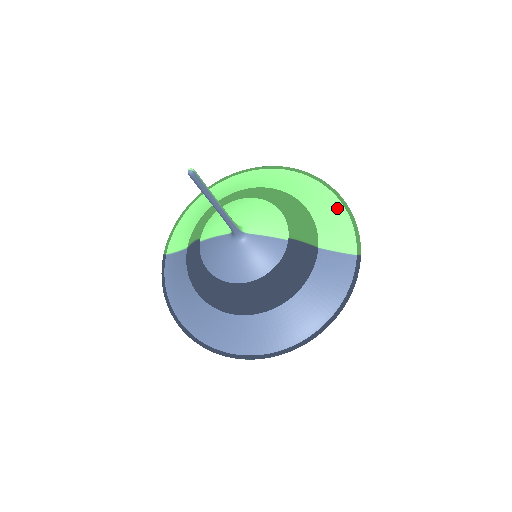
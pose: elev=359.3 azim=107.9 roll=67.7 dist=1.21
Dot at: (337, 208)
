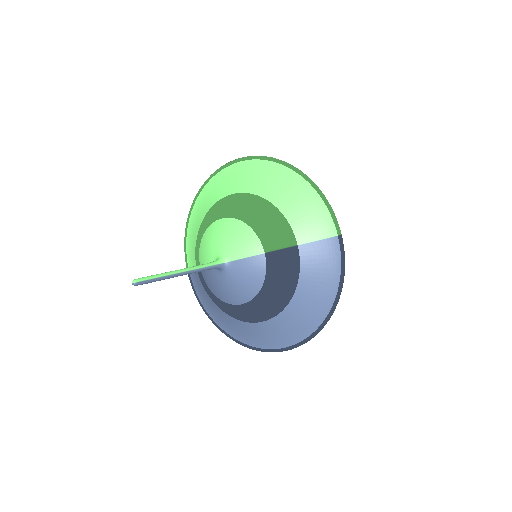
Dot at: (305, 191)
